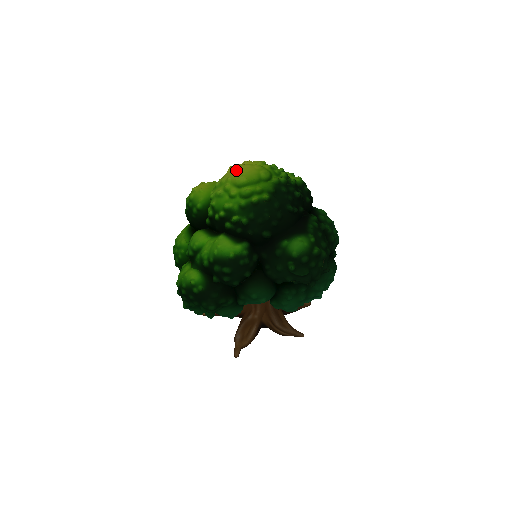
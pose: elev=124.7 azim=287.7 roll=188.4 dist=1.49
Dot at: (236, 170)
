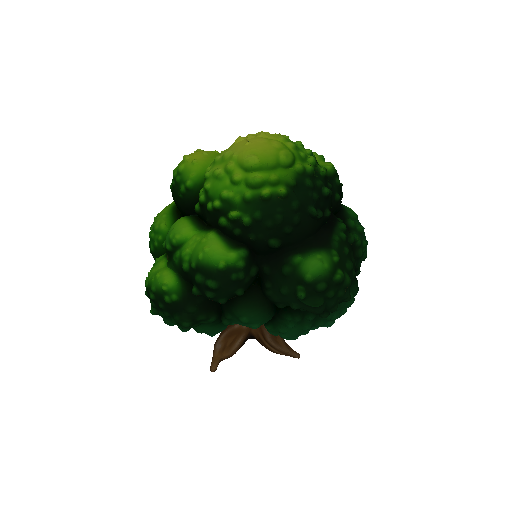
Dot at: (246, 144)
